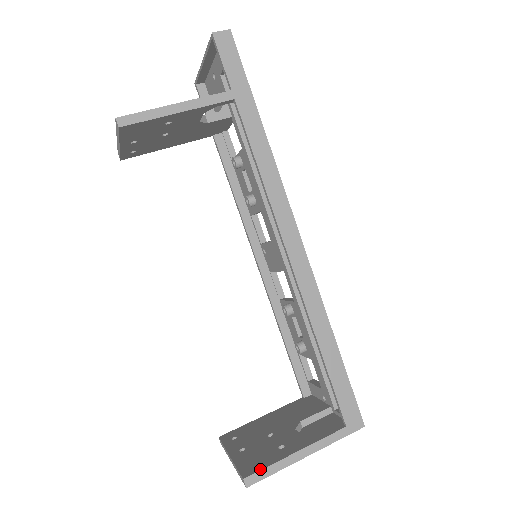
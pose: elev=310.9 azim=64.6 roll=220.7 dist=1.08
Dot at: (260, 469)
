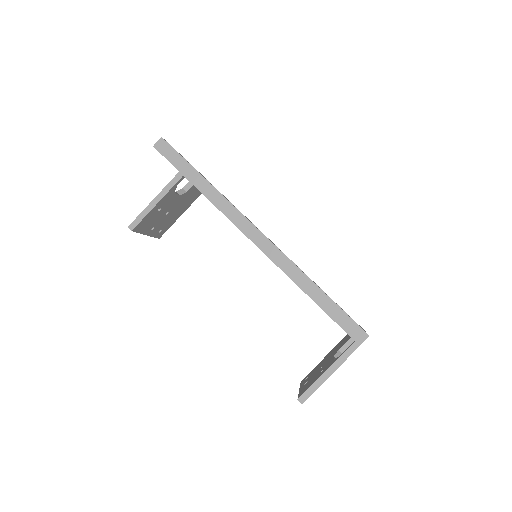
Dot at: (306, 390)
